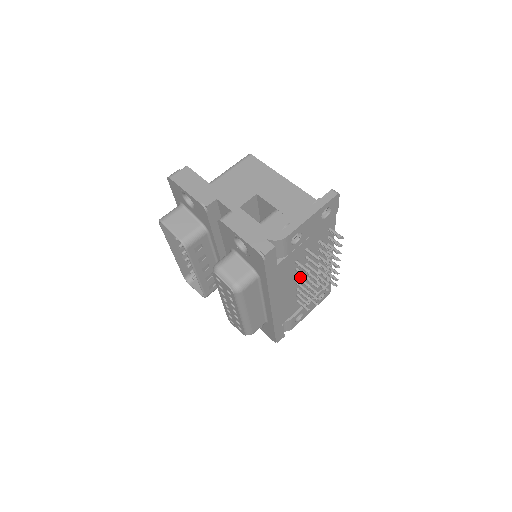
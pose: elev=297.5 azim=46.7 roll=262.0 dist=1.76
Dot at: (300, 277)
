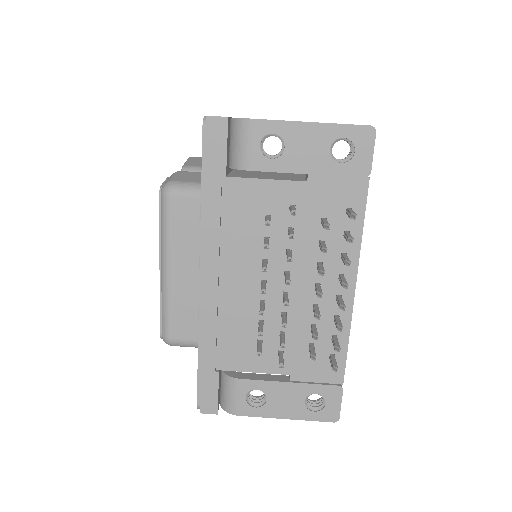
Dot at: (267, 261)
